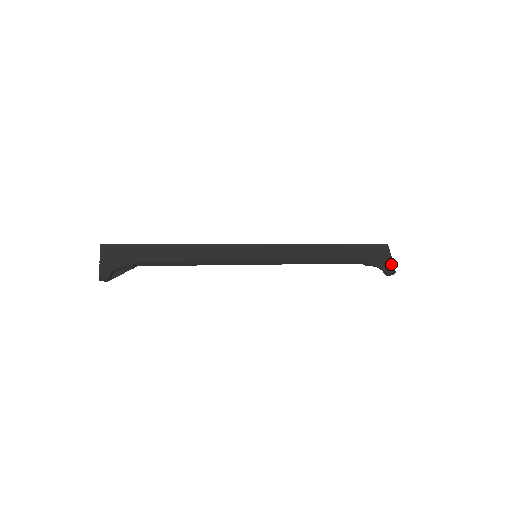
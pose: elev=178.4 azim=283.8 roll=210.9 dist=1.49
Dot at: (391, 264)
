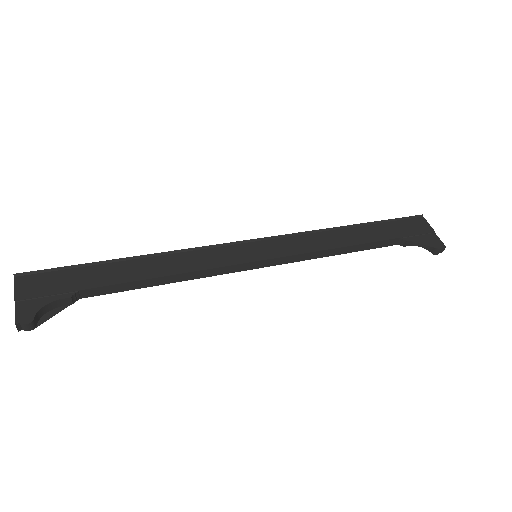
Dot at: (436, 238)
